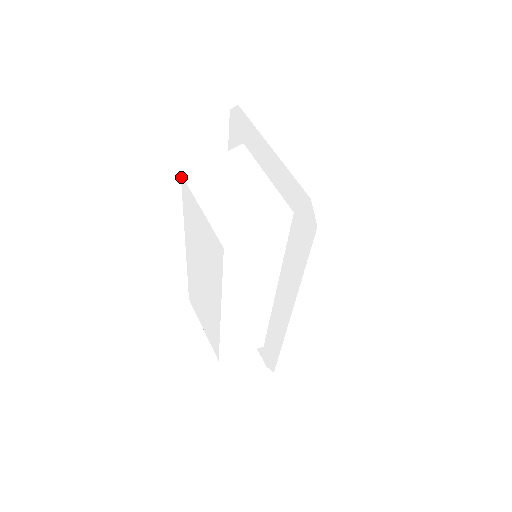
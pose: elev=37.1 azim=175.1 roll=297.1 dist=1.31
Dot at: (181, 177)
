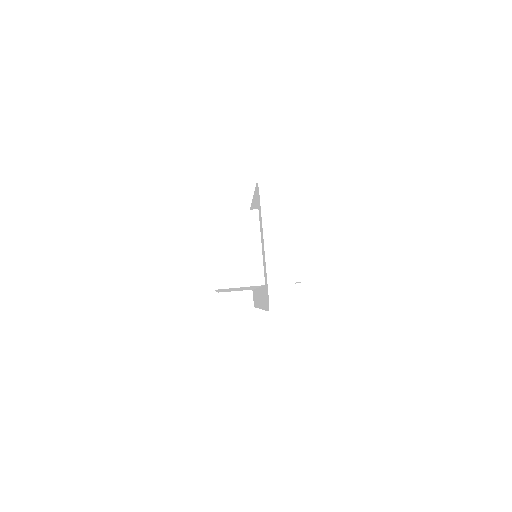
Dot at: (208, 216)
